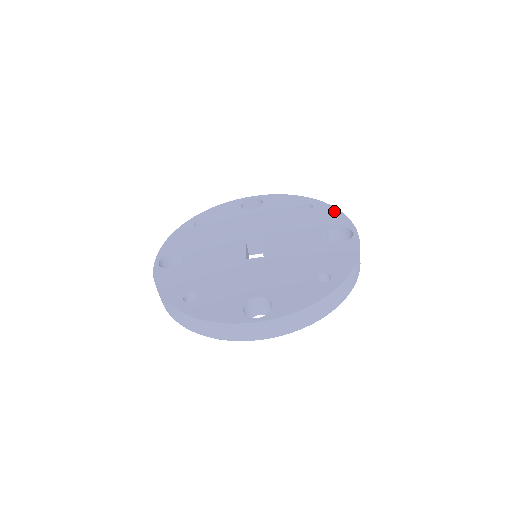
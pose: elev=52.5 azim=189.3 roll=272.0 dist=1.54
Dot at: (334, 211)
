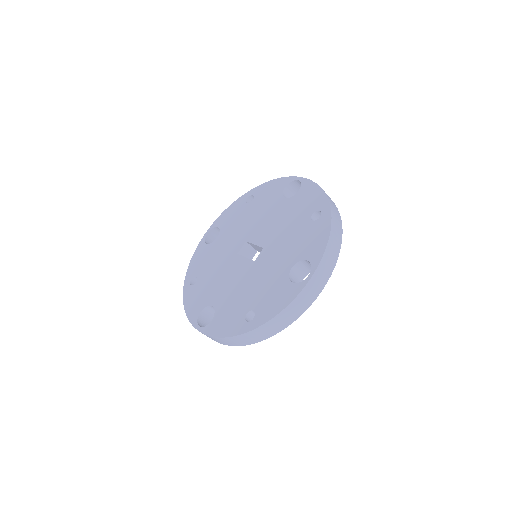
Dot at: (270, 183)
